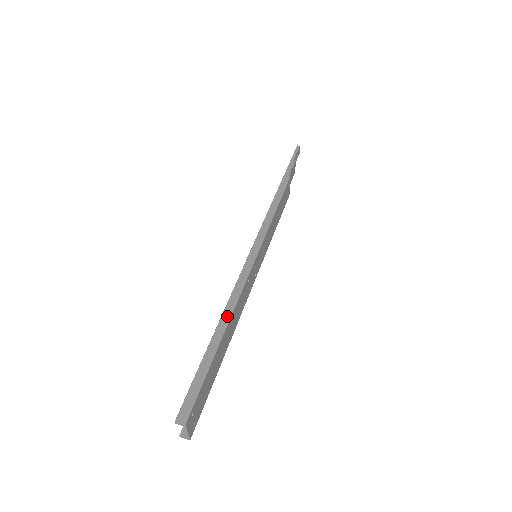
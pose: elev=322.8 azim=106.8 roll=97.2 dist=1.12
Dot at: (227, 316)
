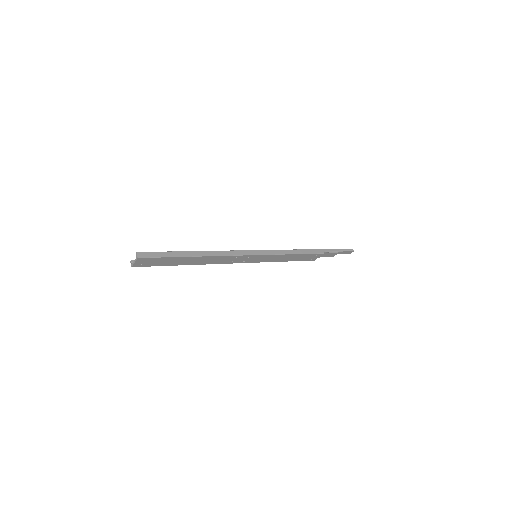
Dot at: (208, 254)
